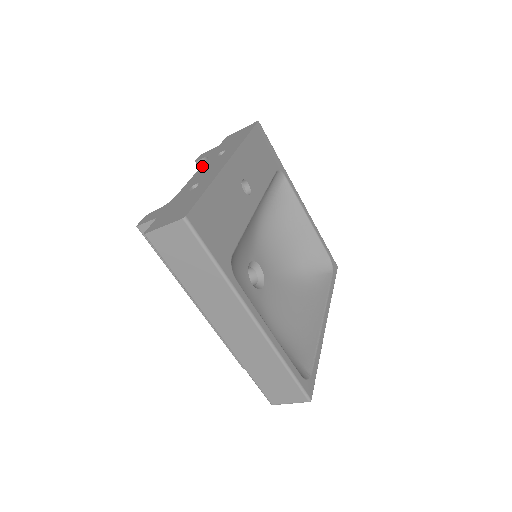
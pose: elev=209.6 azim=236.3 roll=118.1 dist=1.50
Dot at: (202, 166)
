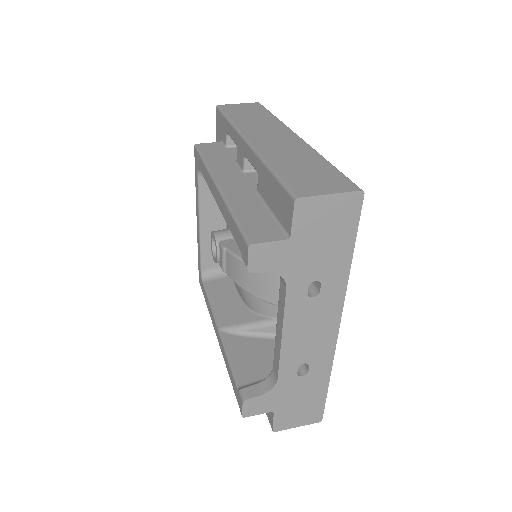
Dot at: (288, 314)
